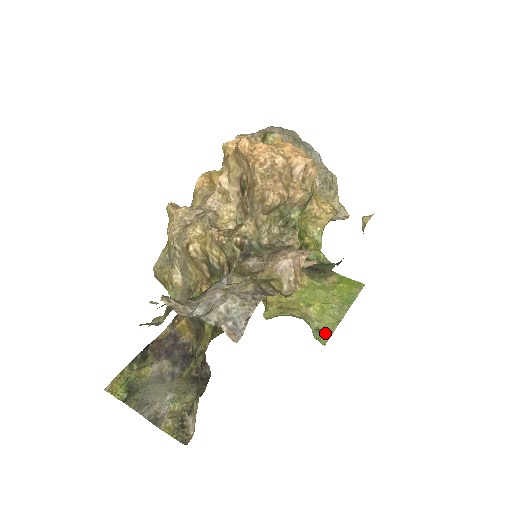
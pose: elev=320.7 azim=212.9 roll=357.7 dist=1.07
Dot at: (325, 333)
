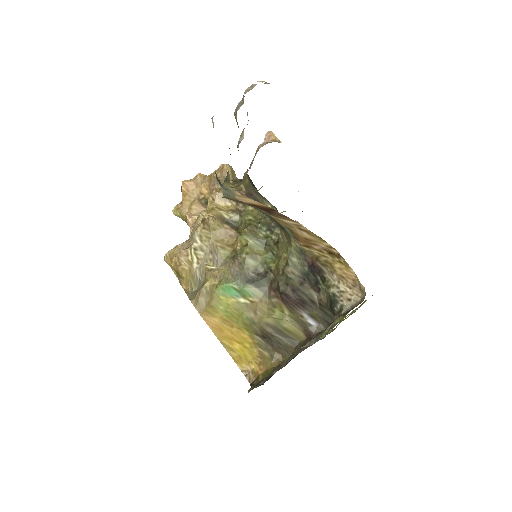
Dot at: occluded
